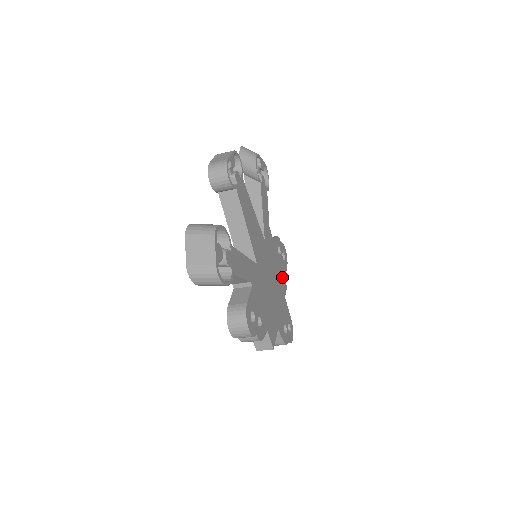
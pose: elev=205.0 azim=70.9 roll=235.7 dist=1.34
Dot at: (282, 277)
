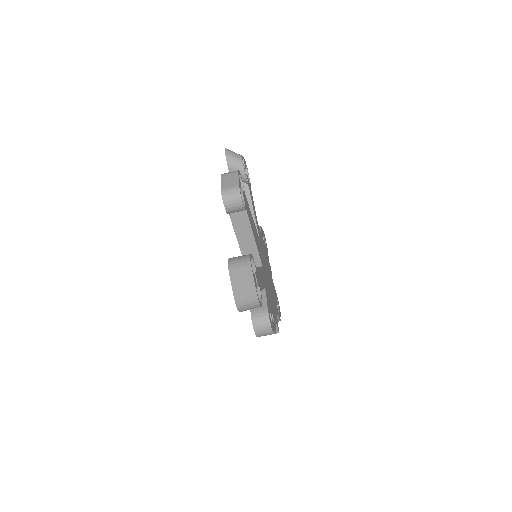
Dot at: (268, 262)
